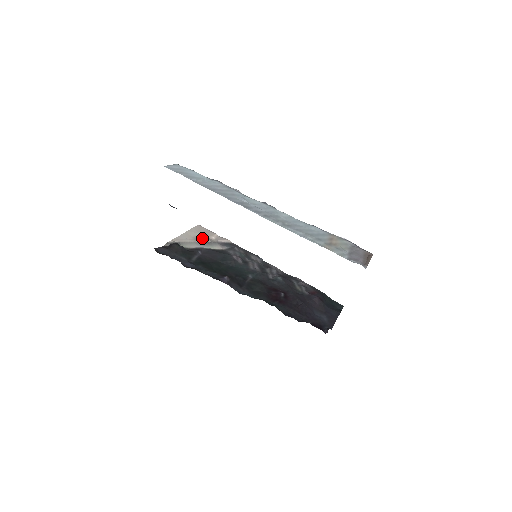
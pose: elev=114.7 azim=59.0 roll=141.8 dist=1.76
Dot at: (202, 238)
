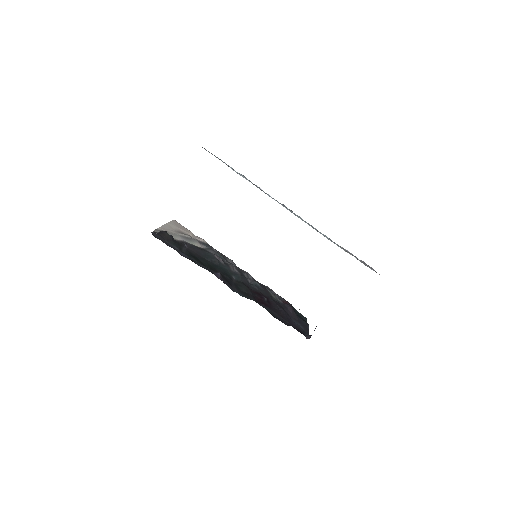
Dot at: (182, 233)
